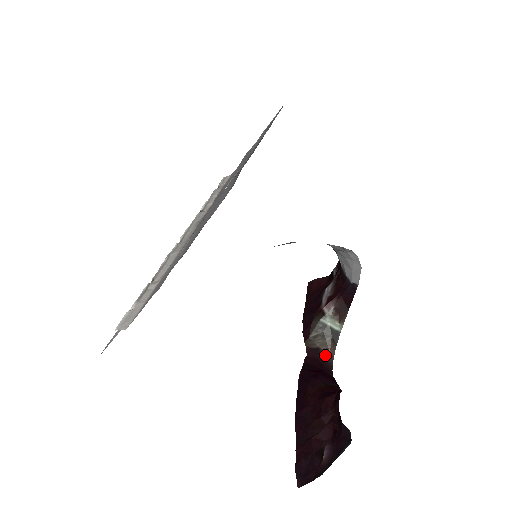
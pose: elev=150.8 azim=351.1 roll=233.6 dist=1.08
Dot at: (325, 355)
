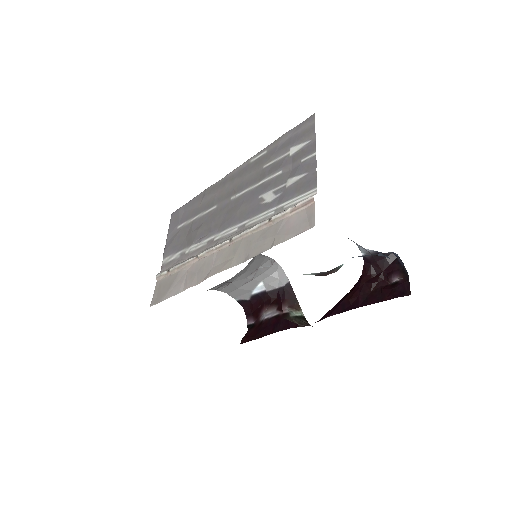
Dot at: occluded
